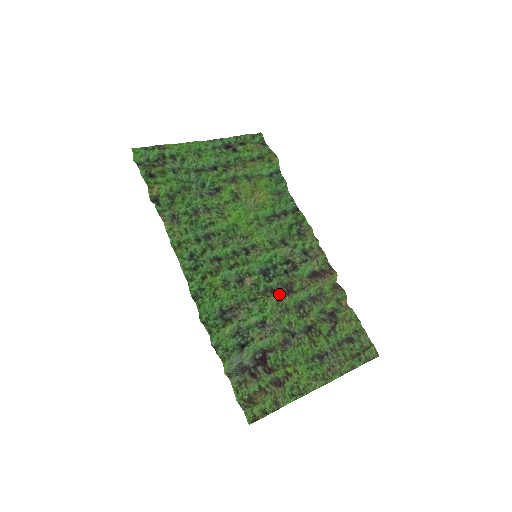
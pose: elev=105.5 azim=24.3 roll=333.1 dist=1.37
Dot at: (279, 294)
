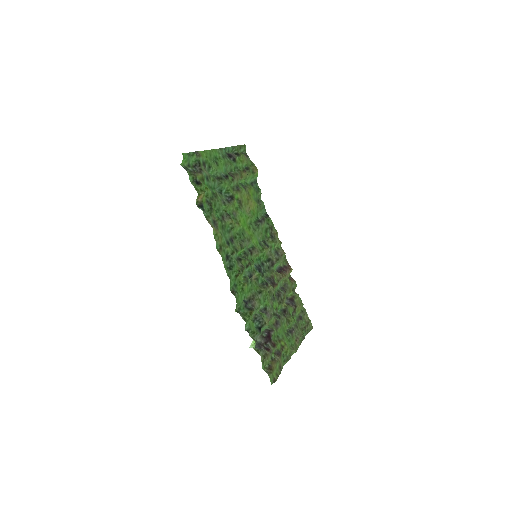
Dot at: (271, 287)
